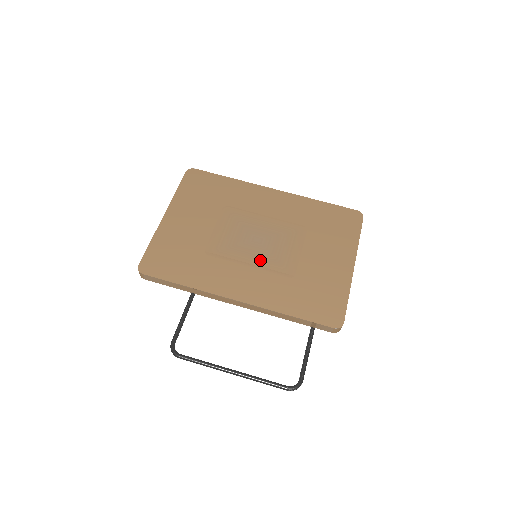
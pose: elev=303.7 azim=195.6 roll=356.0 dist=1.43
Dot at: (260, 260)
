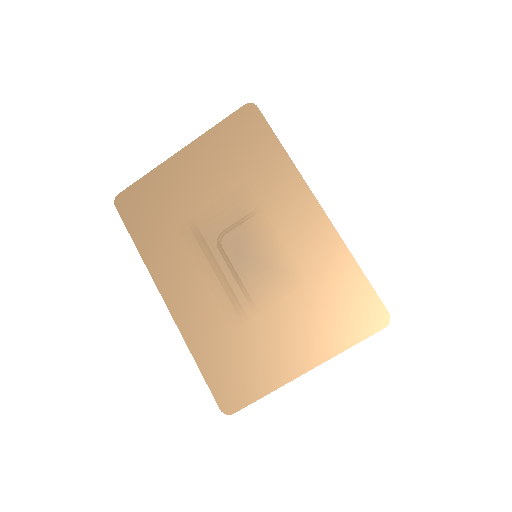
Dot at: (221, 280)
